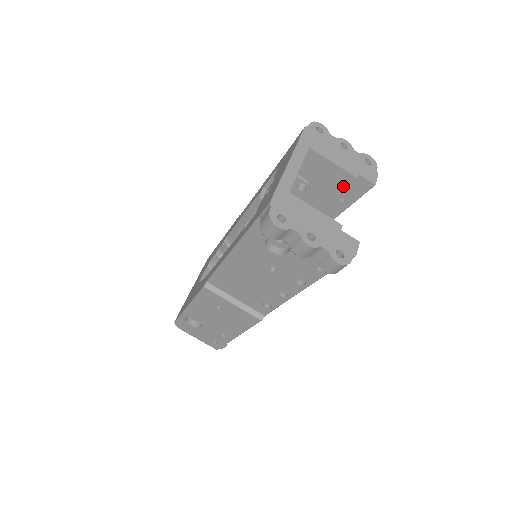
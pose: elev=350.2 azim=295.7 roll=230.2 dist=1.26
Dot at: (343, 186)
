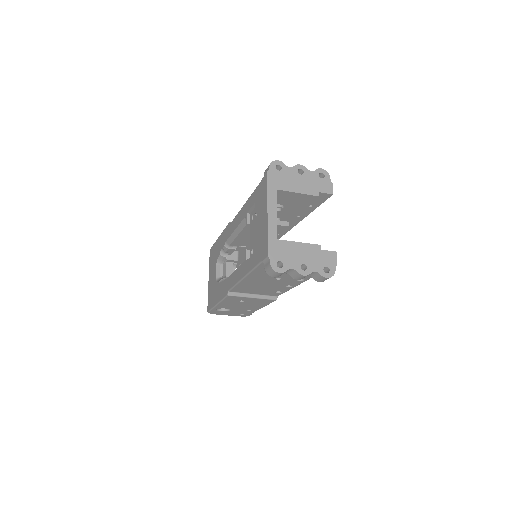
Dot at: (309, 202)
